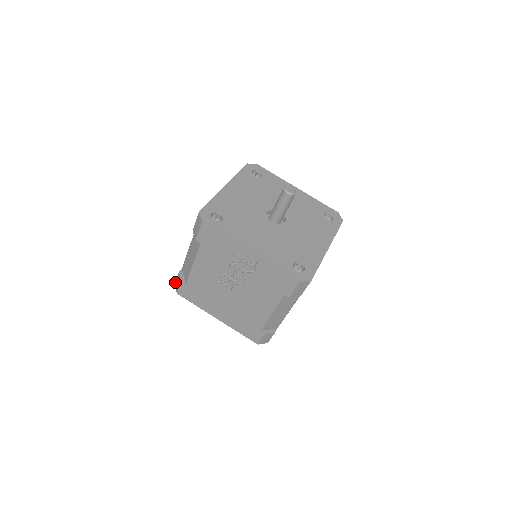
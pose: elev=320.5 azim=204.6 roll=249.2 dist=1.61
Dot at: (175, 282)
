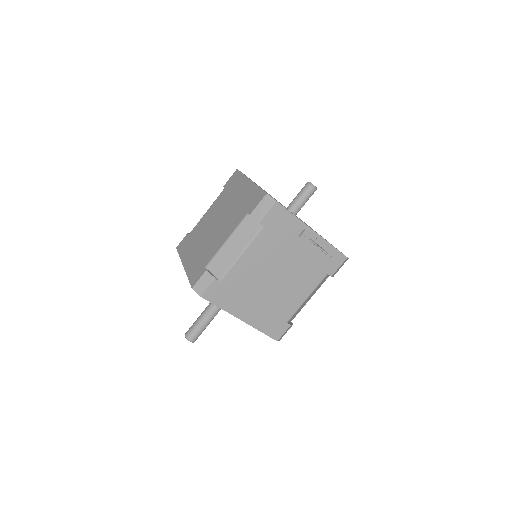
Dot at: (194, 285)
